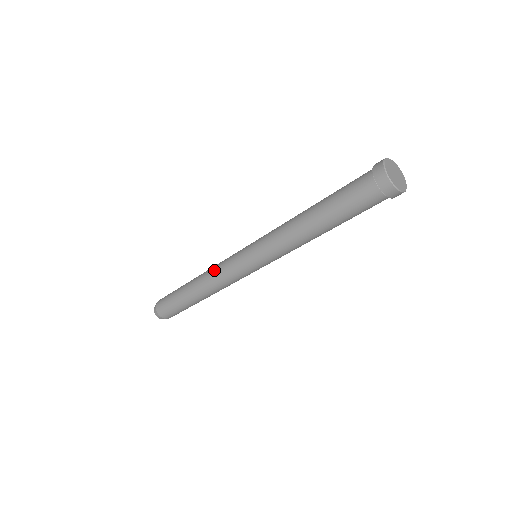
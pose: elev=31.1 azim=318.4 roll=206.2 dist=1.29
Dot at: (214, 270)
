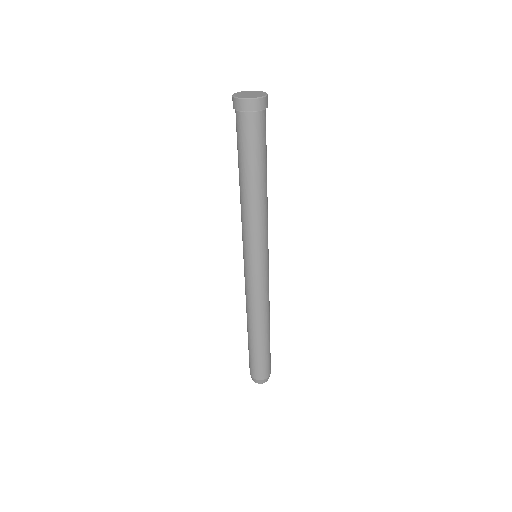
Dot at: (250, 302)
